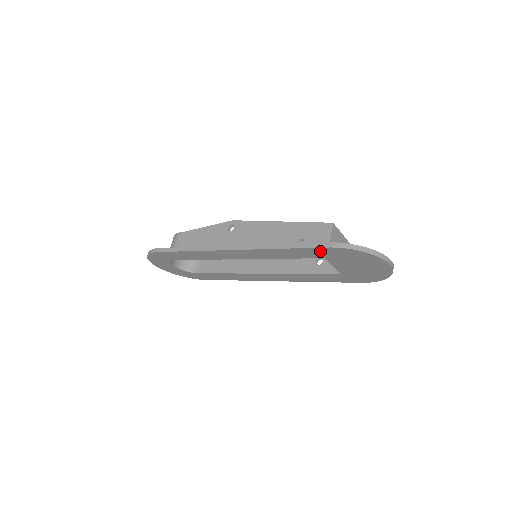
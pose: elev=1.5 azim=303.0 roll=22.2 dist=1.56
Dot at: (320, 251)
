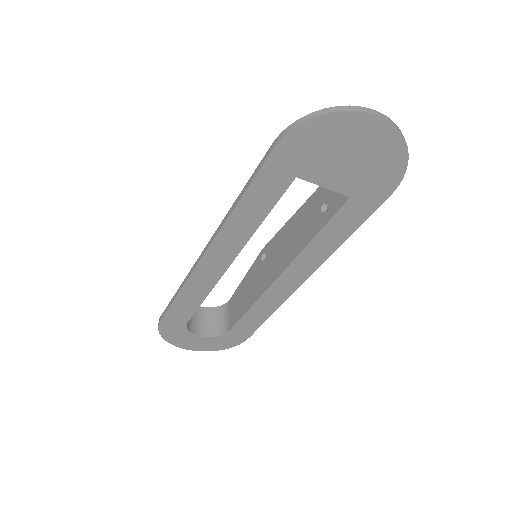
Dot at: (275, 167)
